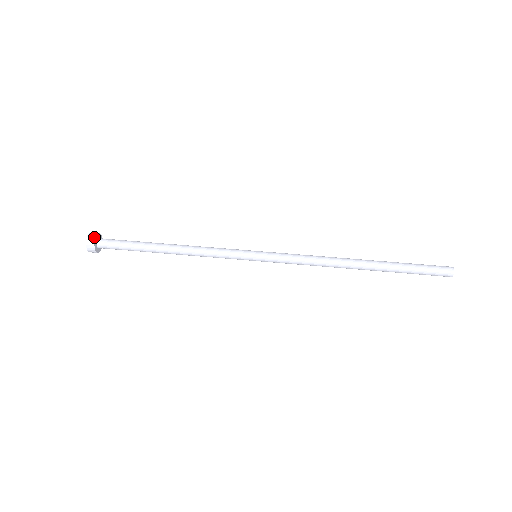
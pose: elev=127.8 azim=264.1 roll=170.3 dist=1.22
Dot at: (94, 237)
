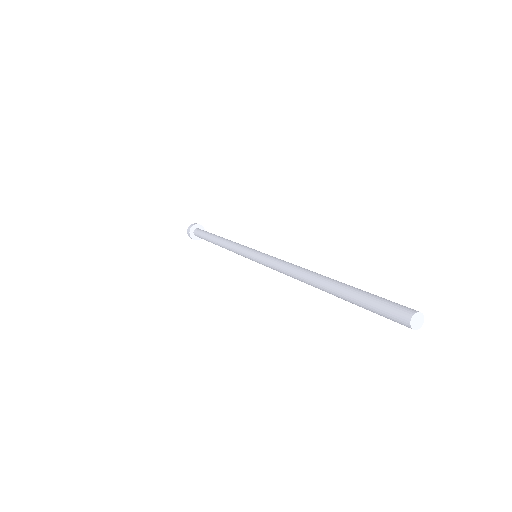
Dot at: (192, 226)
